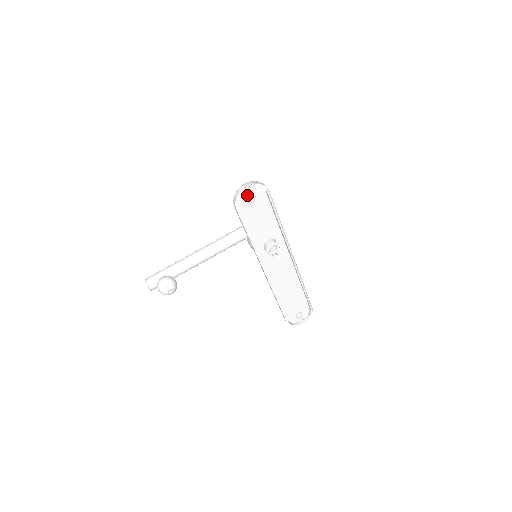
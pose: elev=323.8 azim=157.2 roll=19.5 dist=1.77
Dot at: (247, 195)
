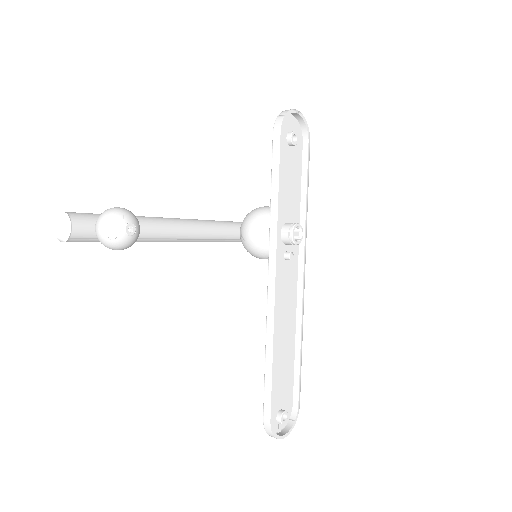
Dot at: (288, 129)
